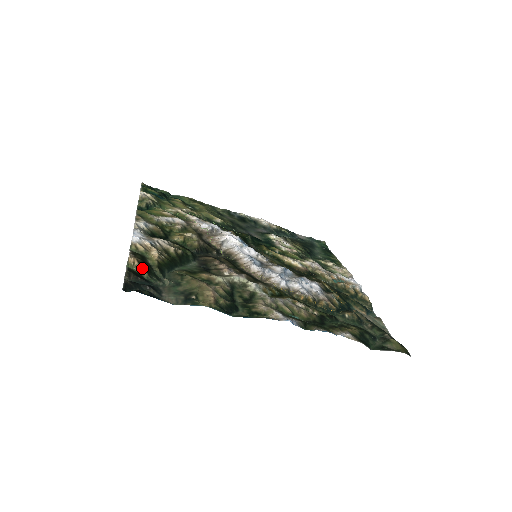
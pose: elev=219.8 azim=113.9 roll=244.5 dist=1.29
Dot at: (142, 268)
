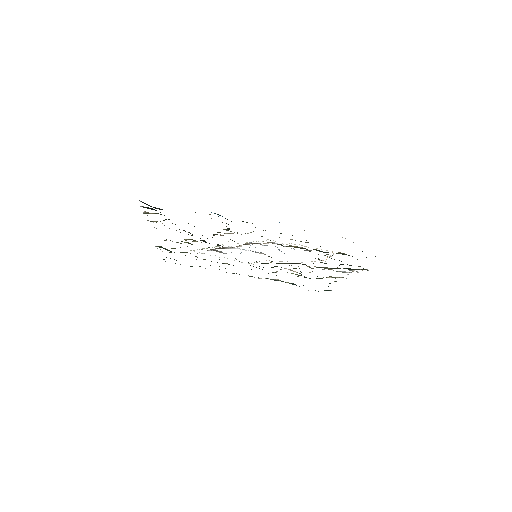
Dot at: (154, 213)
